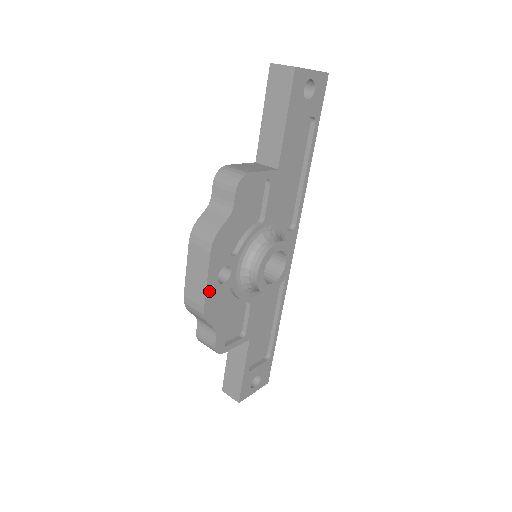
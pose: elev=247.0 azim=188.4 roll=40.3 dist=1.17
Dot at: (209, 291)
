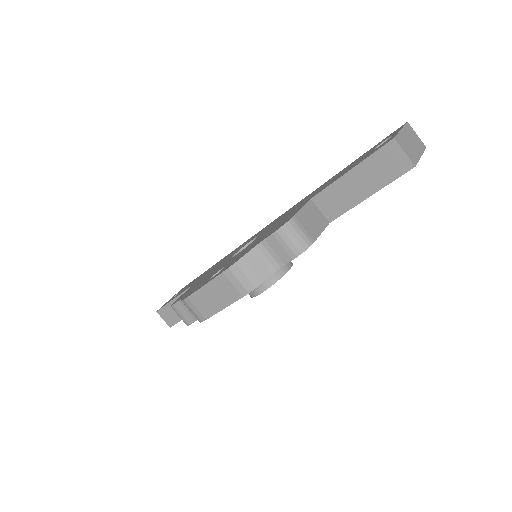
Dot at: (218, 311)
